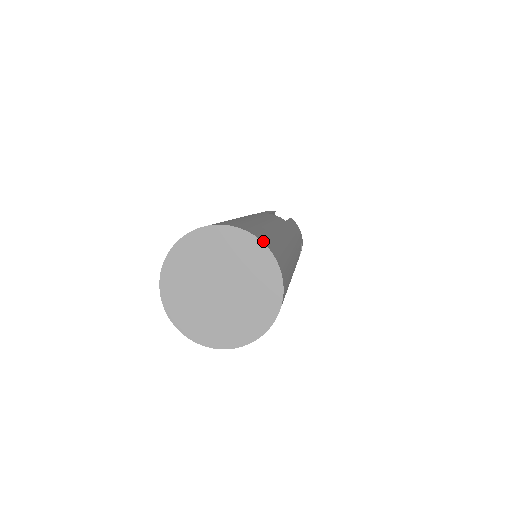
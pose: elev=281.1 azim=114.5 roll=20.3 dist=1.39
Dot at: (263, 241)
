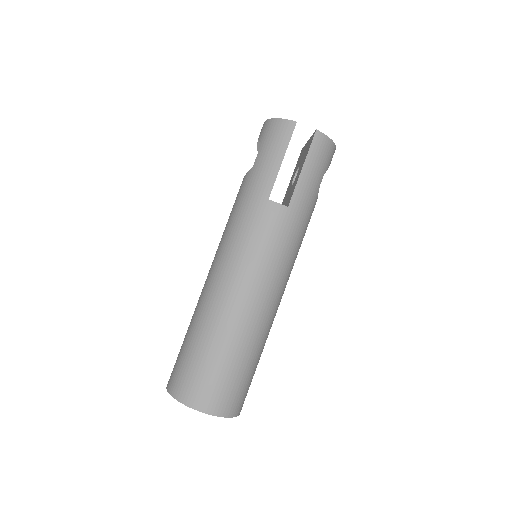
Dot at: (216, 413)
